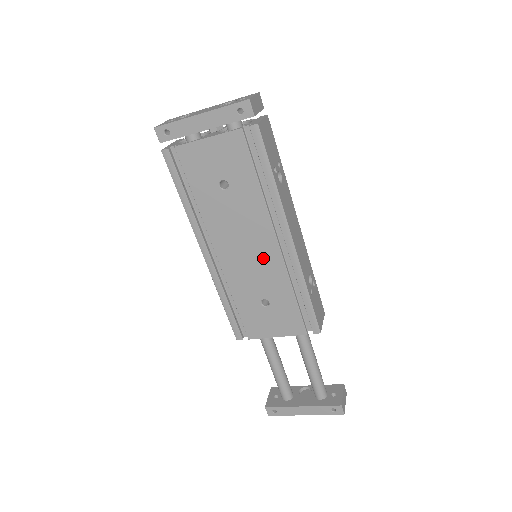
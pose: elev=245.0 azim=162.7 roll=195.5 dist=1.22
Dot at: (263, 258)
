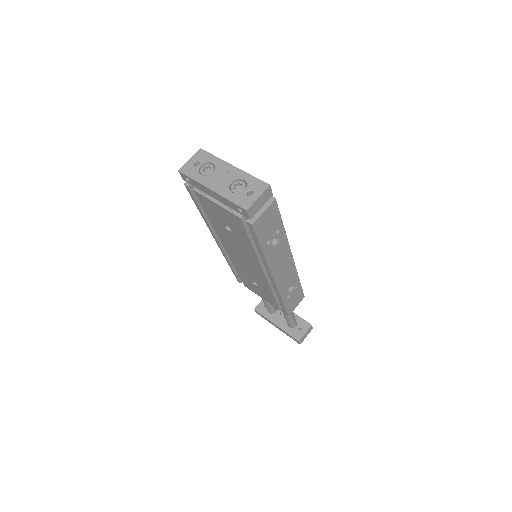
Dot at: (254, 270)
